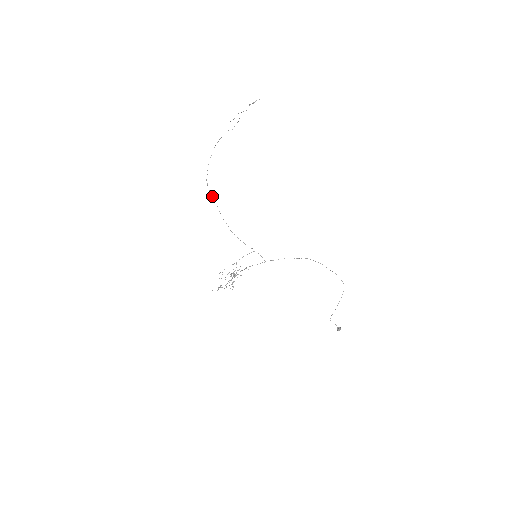
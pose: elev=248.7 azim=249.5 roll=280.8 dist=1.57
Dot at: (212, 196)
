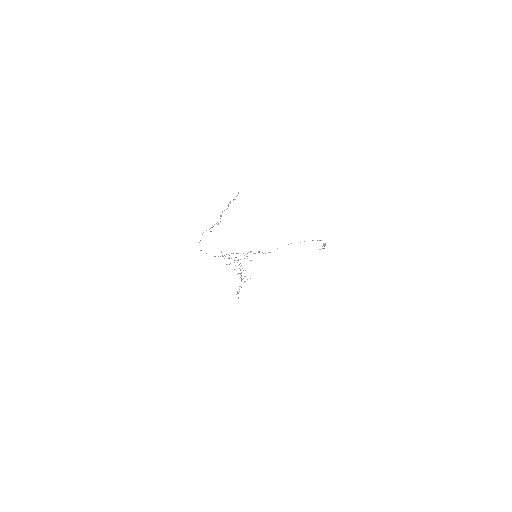
Dot at: occluded
